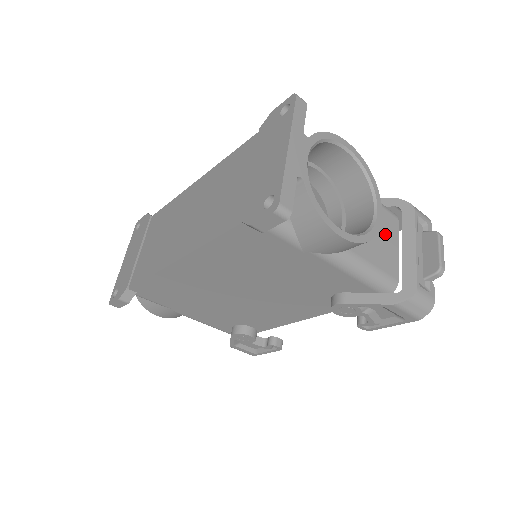
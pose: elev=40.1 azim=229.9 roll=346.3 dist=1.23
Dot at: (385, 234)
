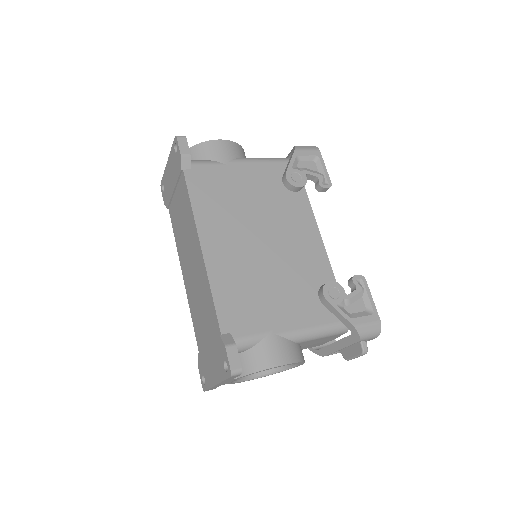
Dot at: (321, 342)
